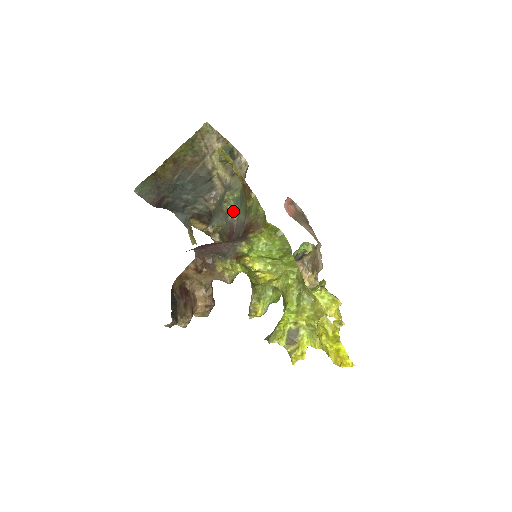
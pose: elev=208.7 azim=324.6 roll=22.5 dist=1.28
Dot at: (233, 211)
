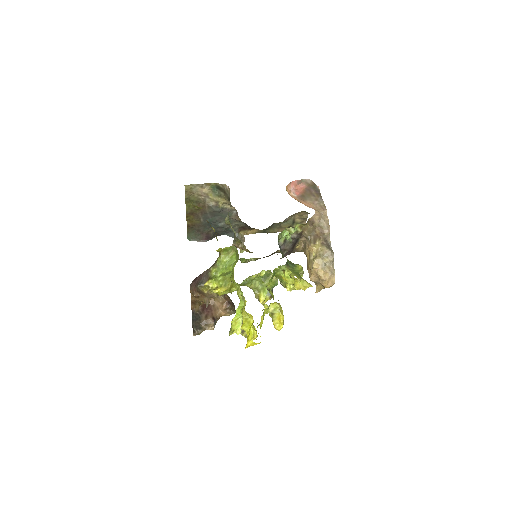
Dot at: occluded
